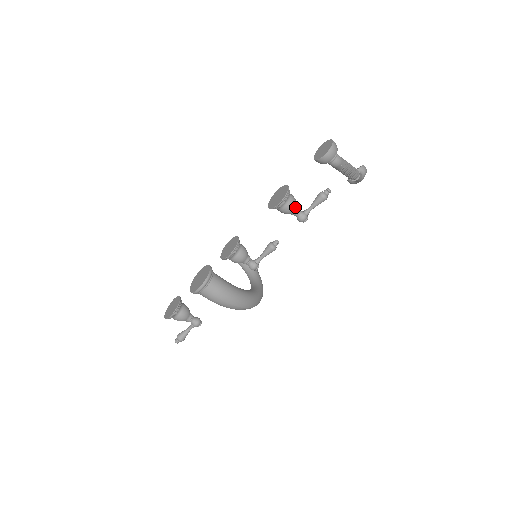
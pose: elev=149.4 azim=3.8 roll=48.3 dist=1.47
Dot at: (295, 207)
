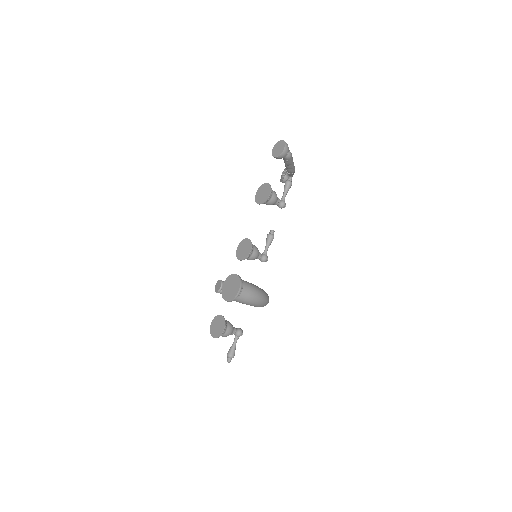
Dot at: occluded
